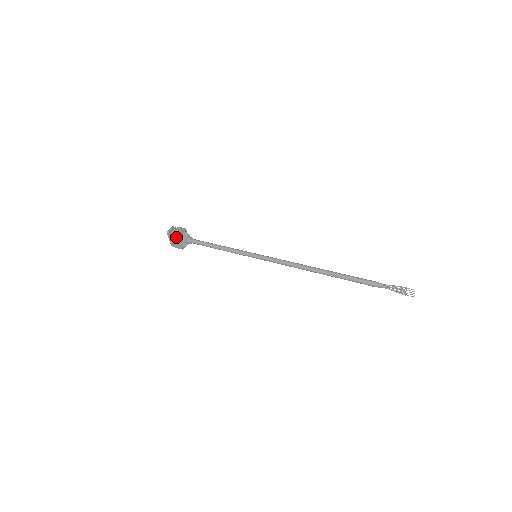
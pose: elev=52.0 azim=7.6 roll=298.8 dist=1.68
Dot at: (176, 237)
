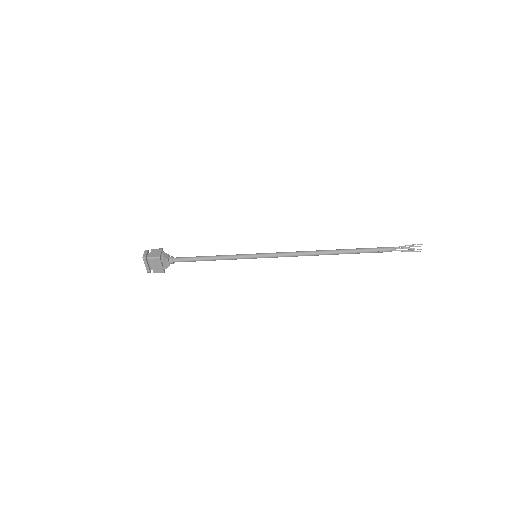
Dot at: (156, 260)
